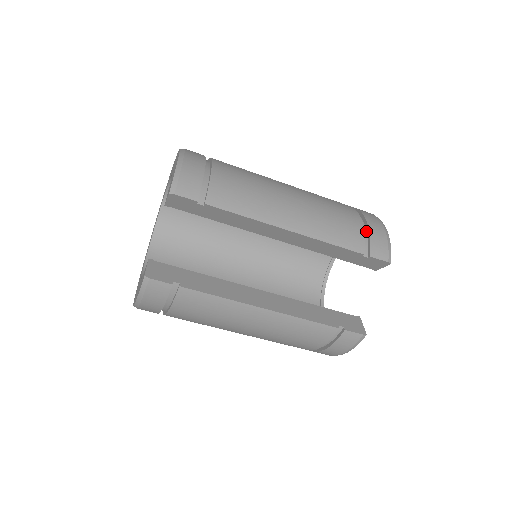
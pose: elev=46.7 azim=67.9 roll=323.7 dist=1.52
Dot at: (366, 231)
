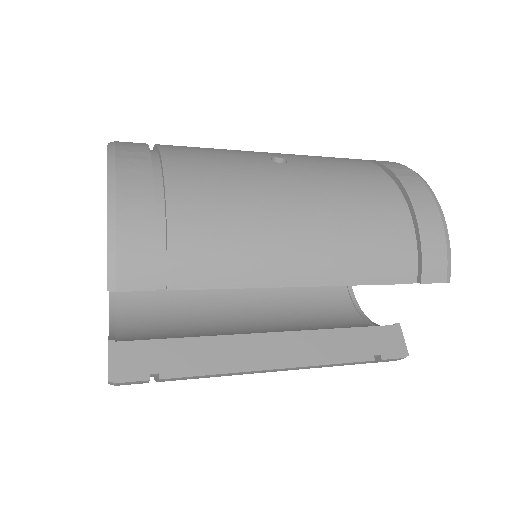
Dot at: (415, 236)
